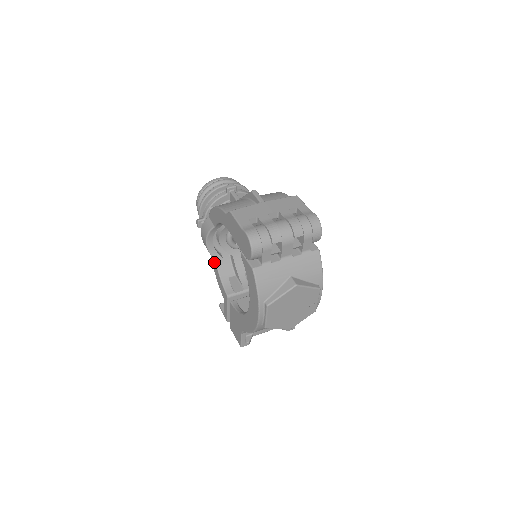
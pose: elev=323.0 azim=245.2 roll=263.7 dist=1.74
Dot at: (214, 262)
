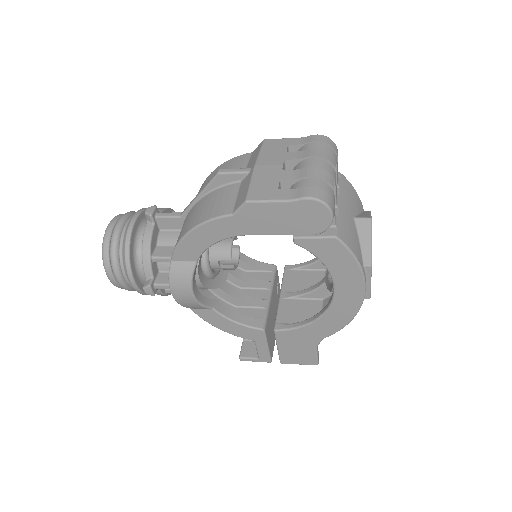
Dot at: (209, 313)
